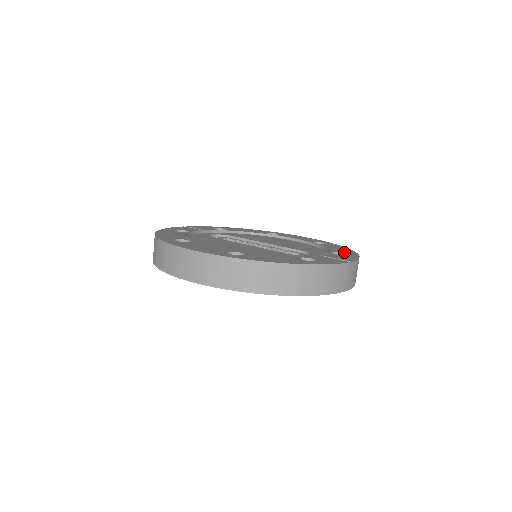
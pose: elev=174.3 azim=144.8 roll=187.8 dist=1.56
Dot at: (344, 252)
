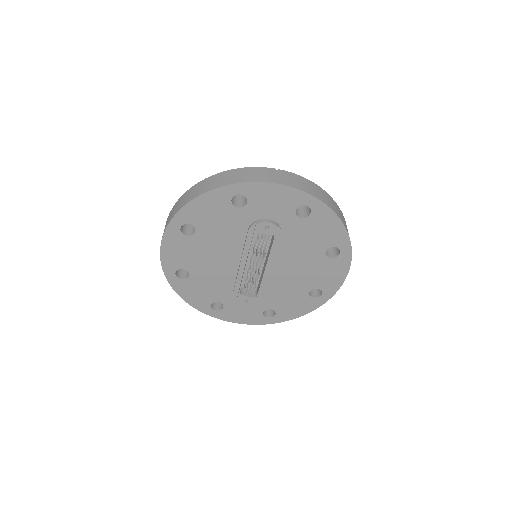
Dot at: occluded
